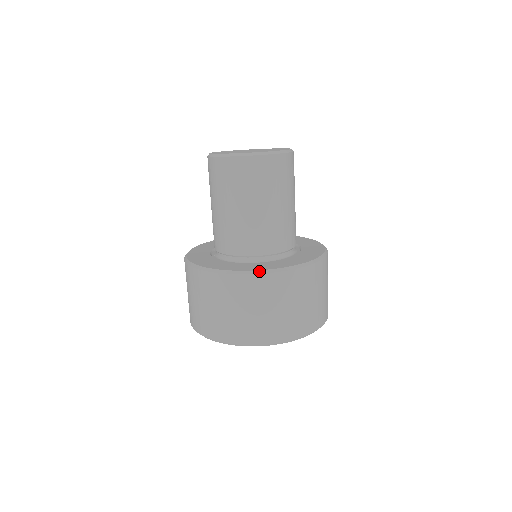
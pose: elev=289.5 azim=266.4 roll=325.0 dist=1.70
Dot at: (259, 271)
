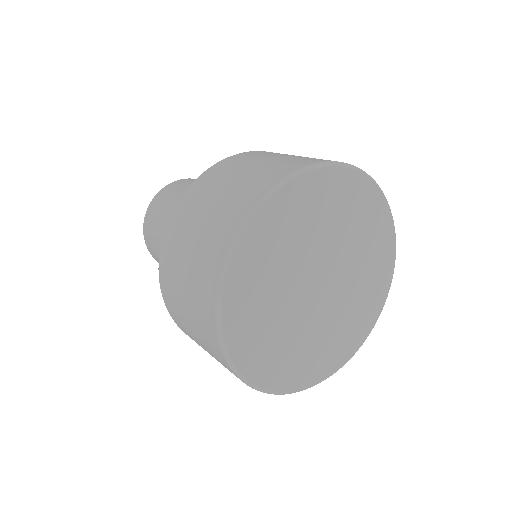
Dot at: occluded
